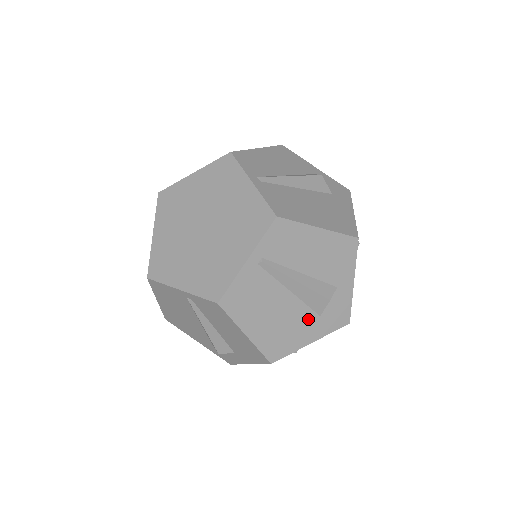
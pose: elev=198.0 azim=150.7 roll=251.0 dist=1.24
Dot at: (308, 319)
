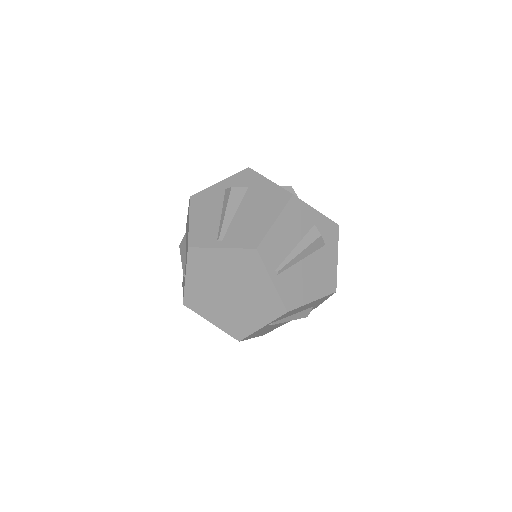
Dot at: occluded
